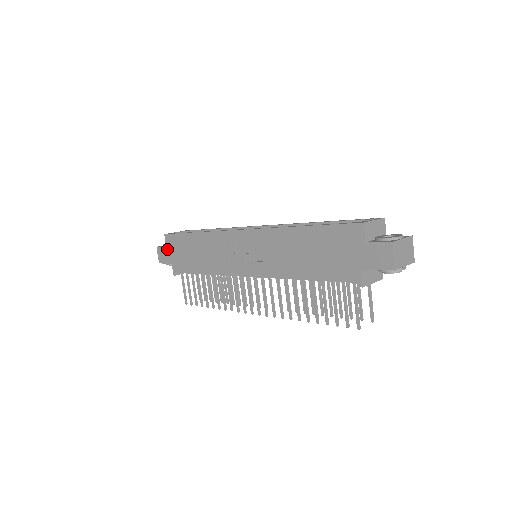
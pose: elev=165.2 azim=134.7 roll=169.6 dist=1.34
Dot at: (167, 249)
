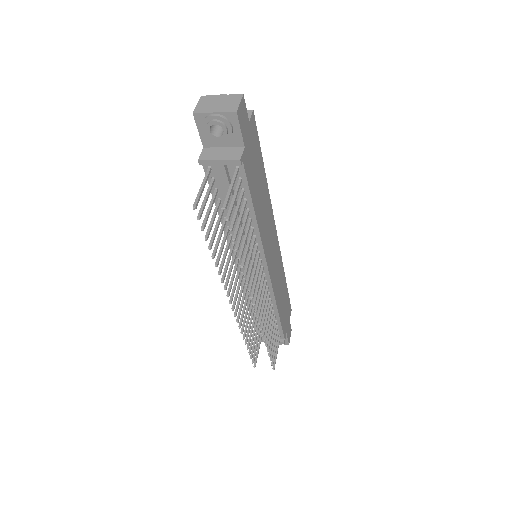
Dot at: occluded
